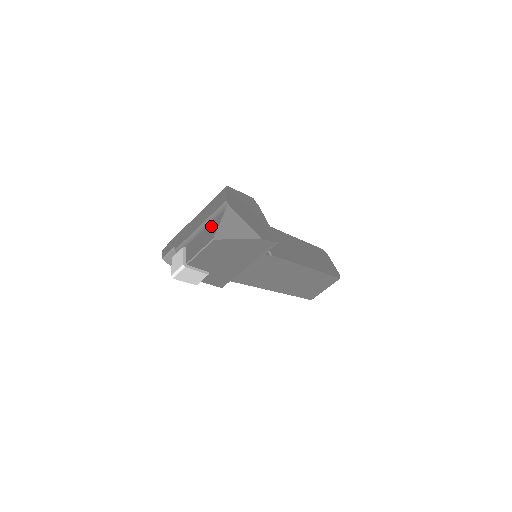
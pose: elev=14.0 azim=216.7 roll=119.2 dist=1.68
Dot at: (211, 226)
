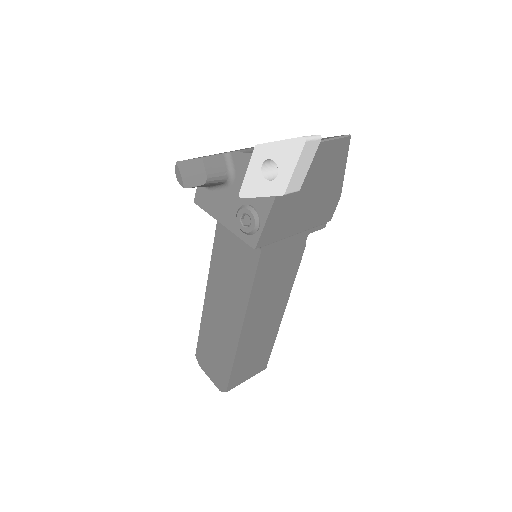
Dot at: occluded
